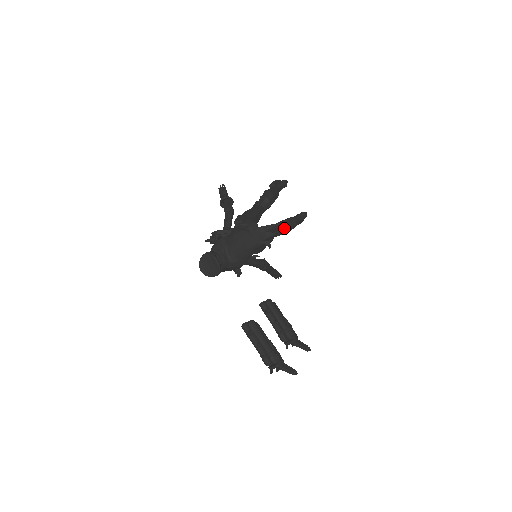
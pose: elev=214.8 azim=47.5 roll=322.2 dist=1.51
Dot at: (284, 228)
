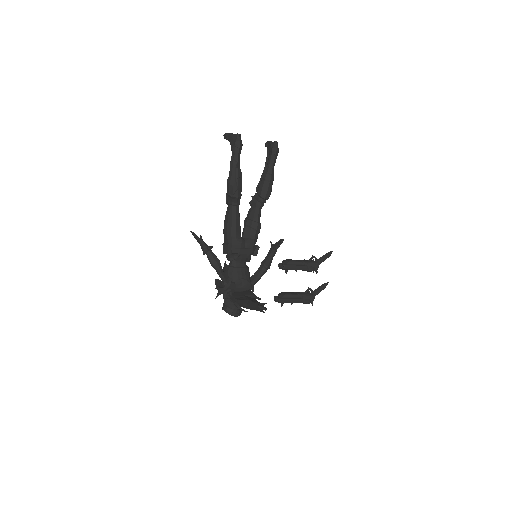
Dot at: (264, 200)
